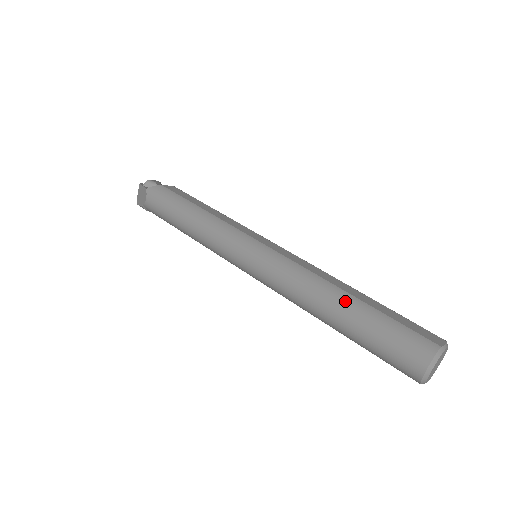
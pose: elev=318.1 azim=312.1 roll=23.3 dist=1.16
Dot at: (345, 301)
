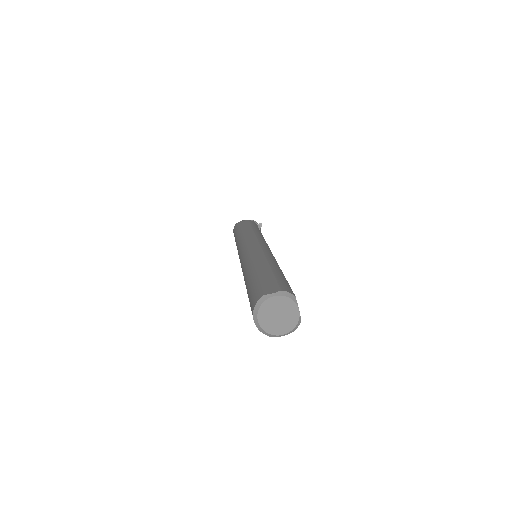
Dot at: (248, 273)
